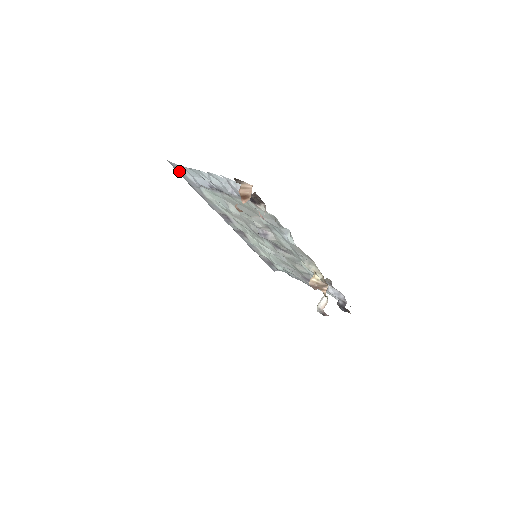
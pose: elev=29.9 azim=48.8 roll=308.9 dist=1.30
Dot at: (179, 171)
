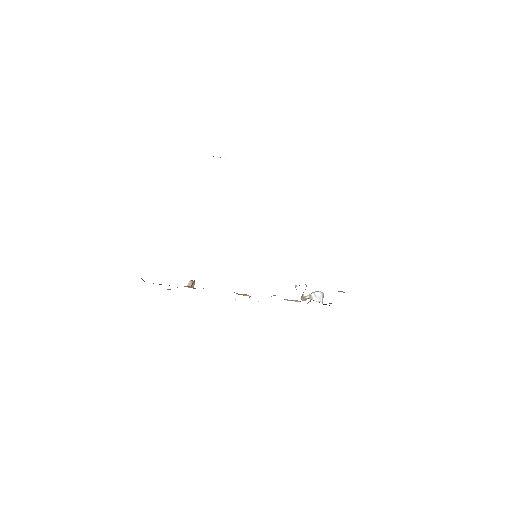
Dot at: occluded
